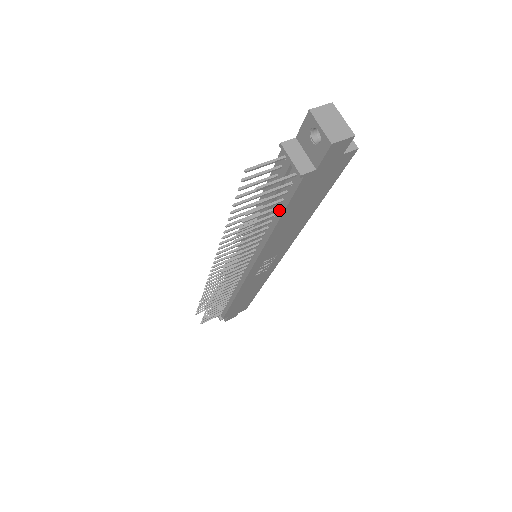
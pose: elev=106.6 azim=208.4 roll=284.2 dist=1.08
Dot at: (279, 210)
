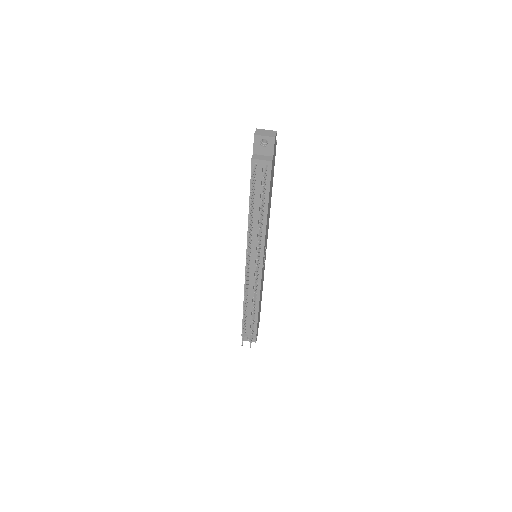
Dot at: (266, 196)
